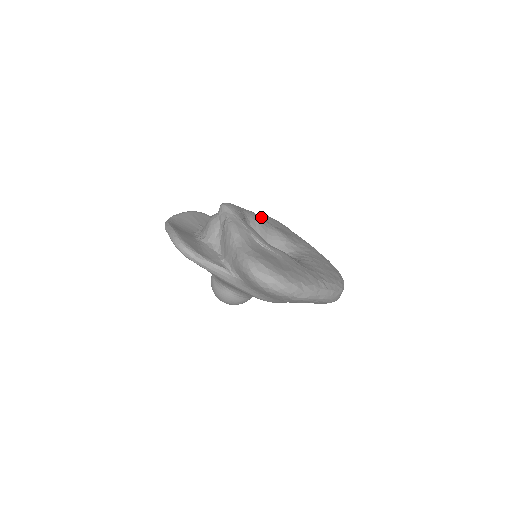
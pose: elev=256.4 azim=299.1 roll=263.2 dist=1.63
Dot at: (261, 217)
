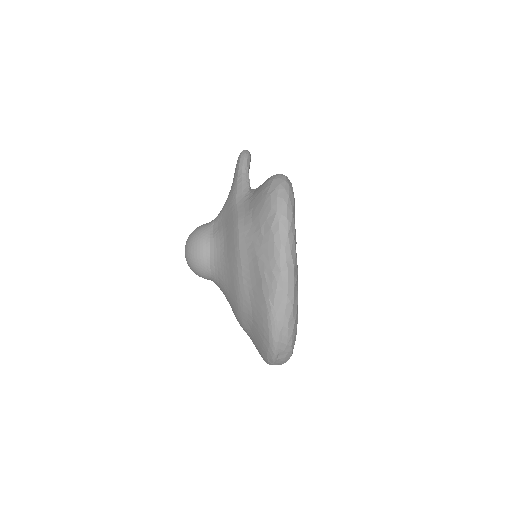
Dot at: occluded
